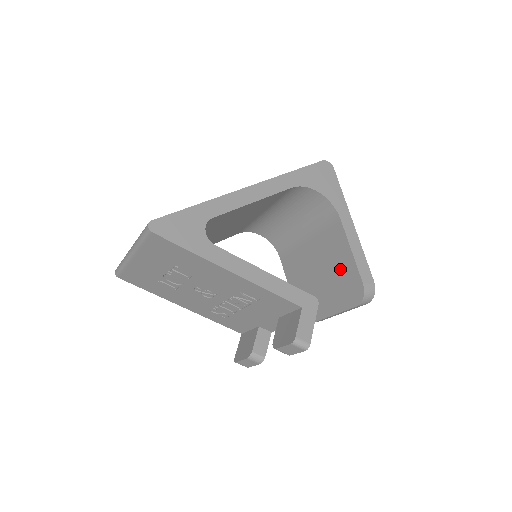
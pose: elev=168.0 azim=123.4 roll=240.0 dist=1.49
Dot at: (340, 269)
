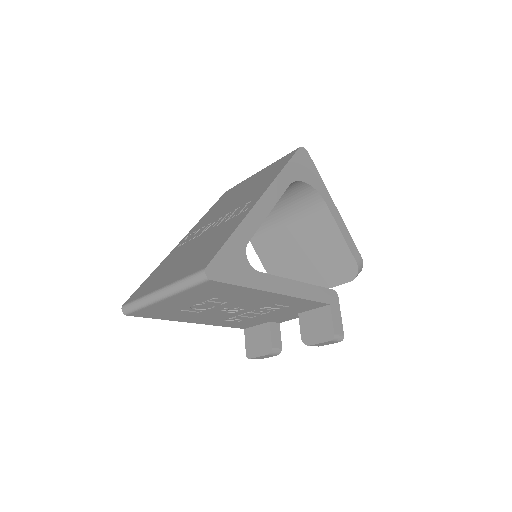
Dot at: (329, 250)
